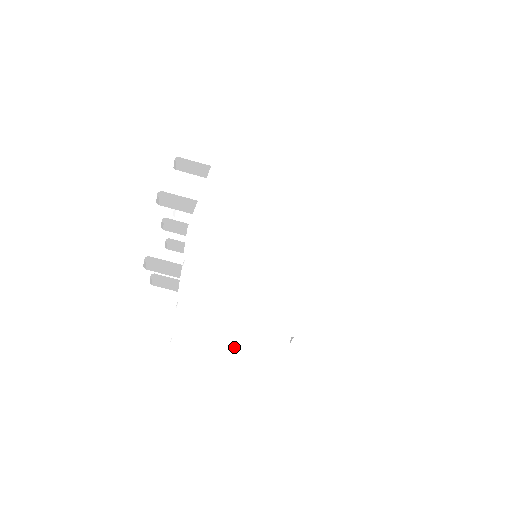
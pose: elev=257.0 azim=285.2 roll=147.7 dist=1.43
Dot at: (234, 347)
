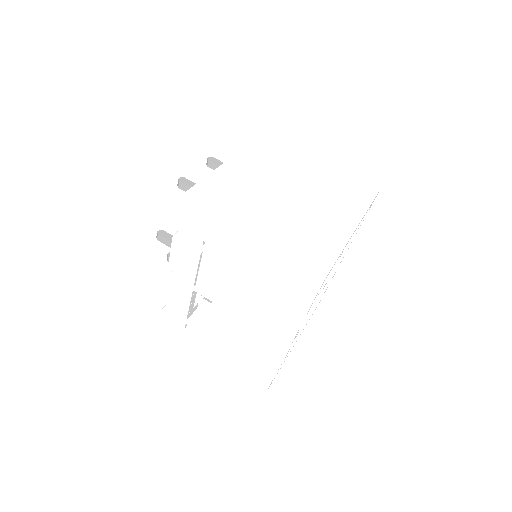
Dot at: (212, 328)
